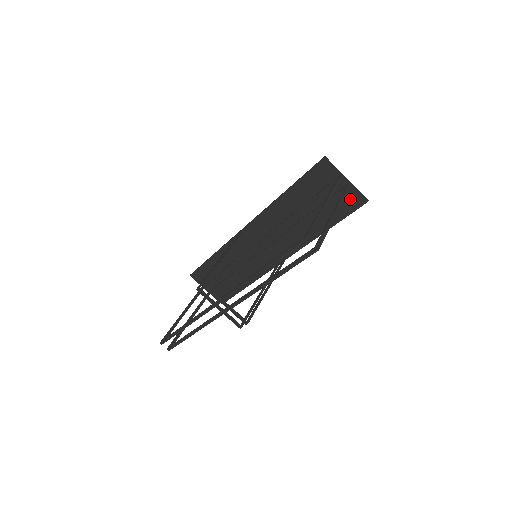
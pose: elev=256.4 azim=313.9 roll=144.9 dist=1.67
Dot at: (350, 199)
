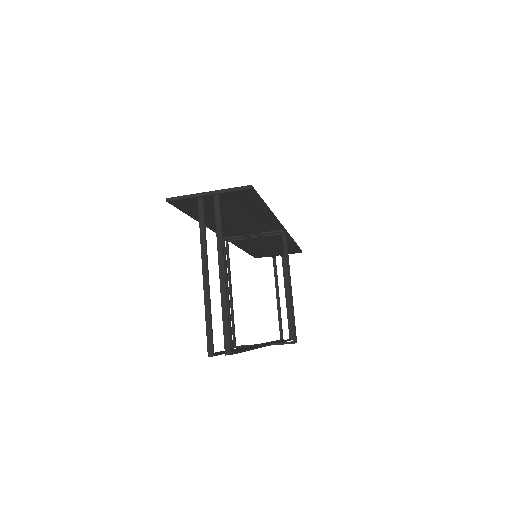
Dot at: (237, 196)
